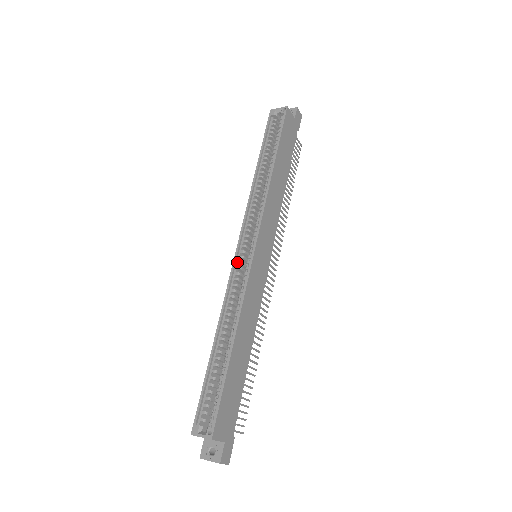
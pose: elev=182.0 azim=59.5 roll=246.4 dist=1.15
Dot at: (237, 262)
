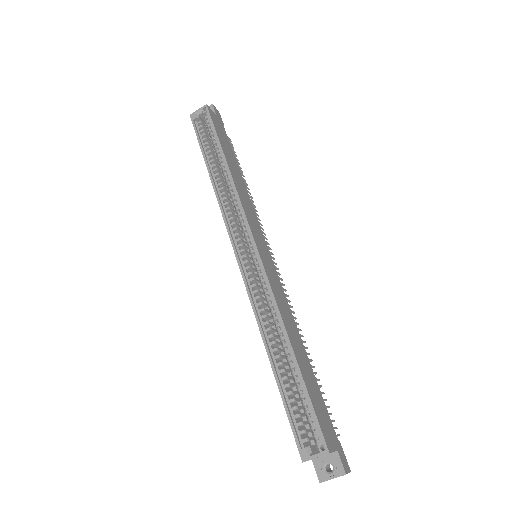
Dot at: (244, 269)
